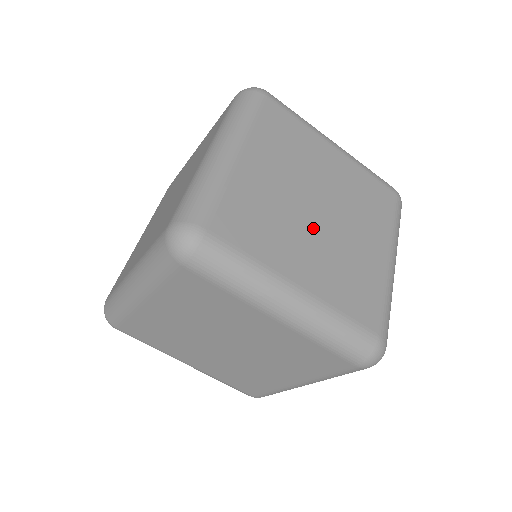
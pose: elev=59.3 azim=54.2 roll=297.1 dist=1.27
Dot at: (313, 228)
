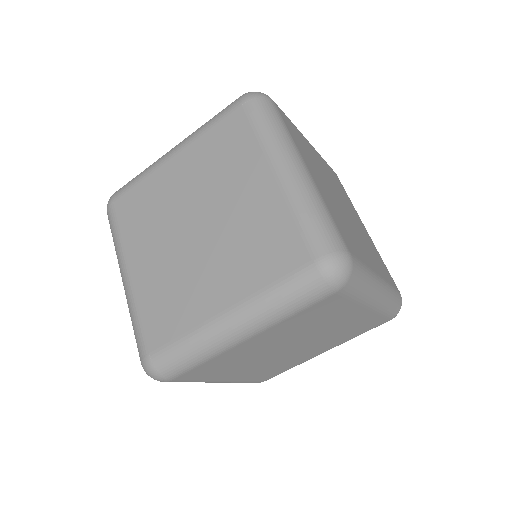
Dot at: (271, 357)
